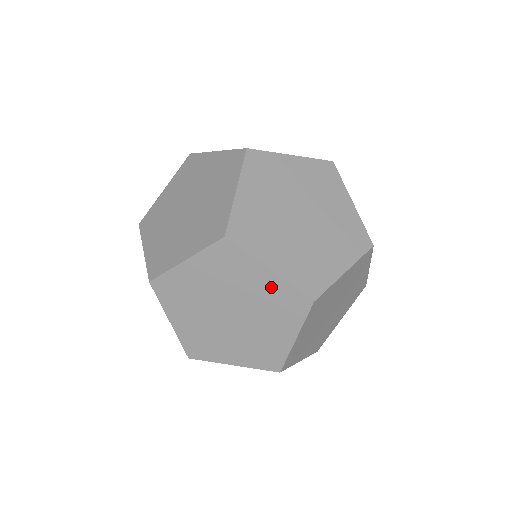
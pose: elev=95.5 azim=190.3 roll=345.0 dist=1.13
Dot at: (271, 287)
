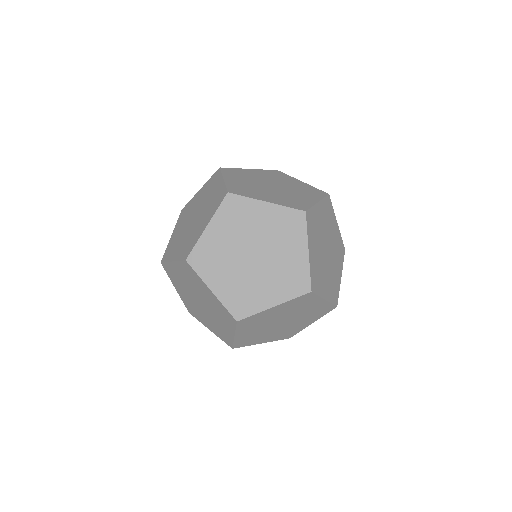
Dot at: (284, 307)
